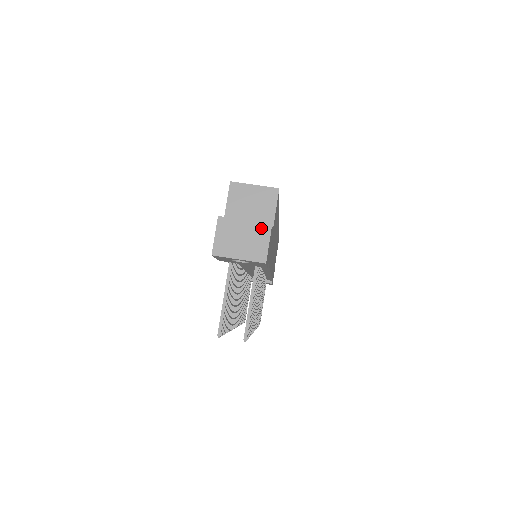
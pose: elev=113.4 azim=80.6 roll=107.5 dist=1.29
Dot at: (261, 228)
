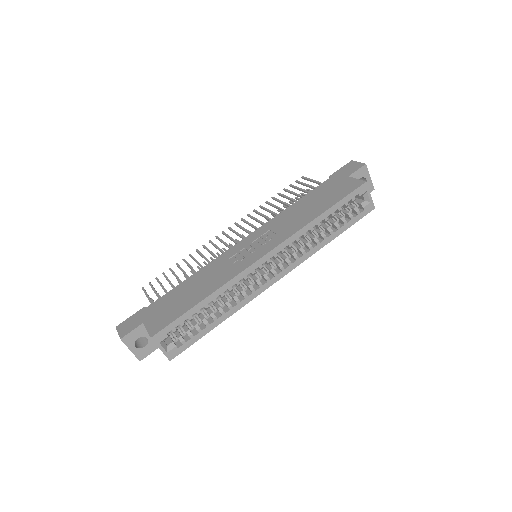
Dot at: (135, 356)
